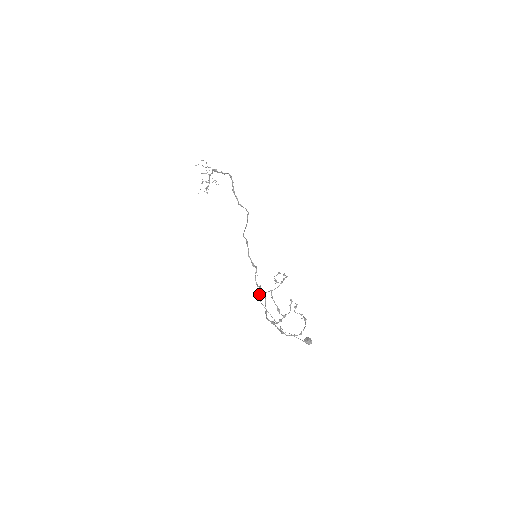
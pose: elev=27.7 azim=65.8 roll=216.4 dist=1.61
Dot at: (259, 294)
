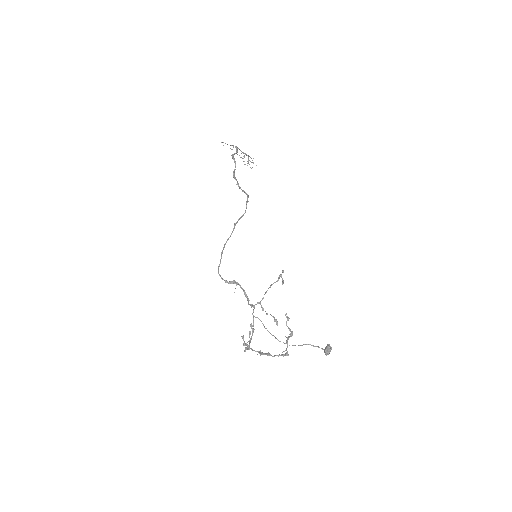
Dot at: (251, 307)
